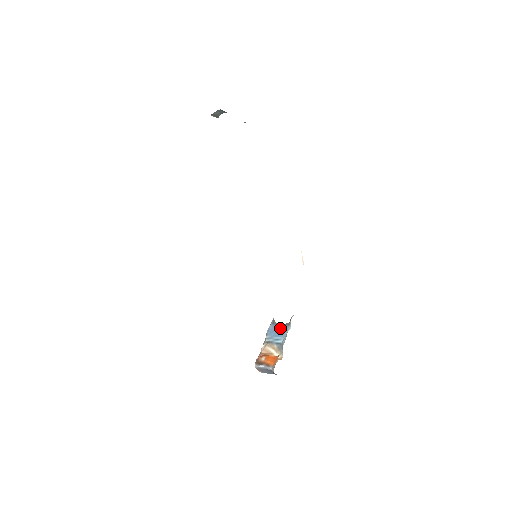
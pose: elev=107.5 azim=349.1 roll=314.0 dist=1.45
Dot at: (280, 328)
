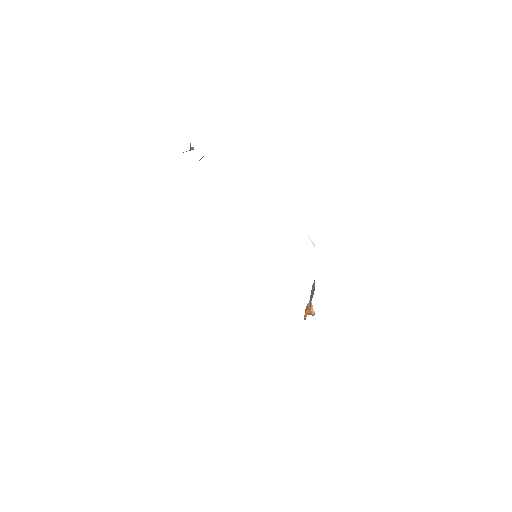
Dot at: (313, 290)
